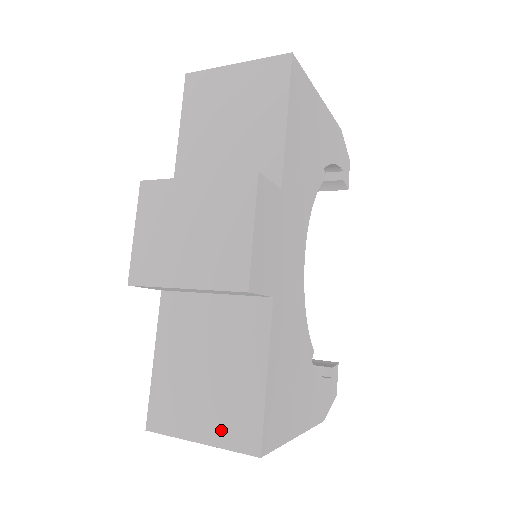
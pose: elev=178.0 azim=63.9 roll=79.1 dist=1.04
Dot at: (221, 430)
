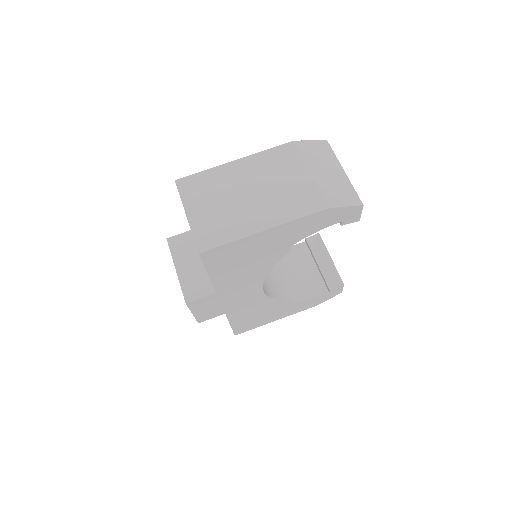
Dot at: occluded
